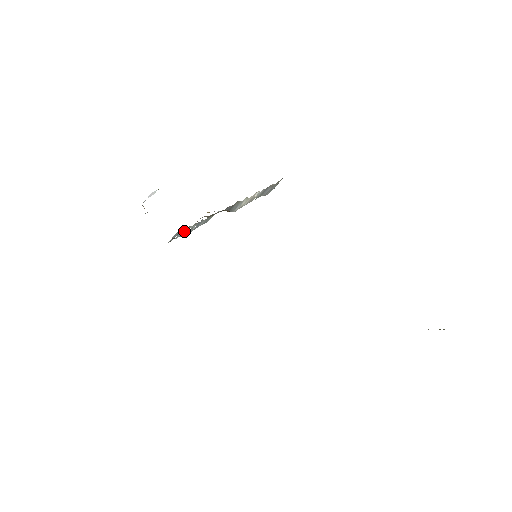
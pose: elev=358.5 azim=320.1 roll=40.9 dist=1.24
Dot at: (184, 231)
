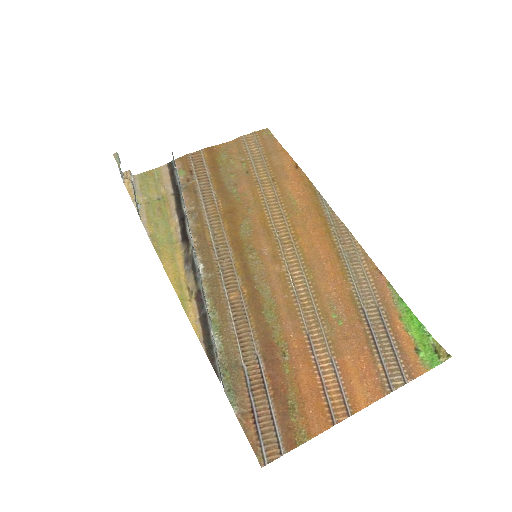
Dot at: occluded
